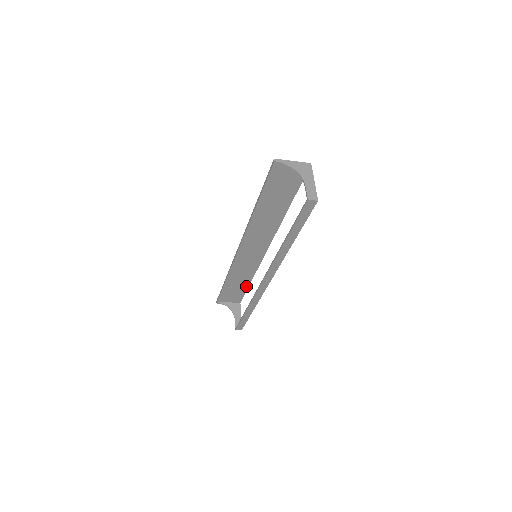
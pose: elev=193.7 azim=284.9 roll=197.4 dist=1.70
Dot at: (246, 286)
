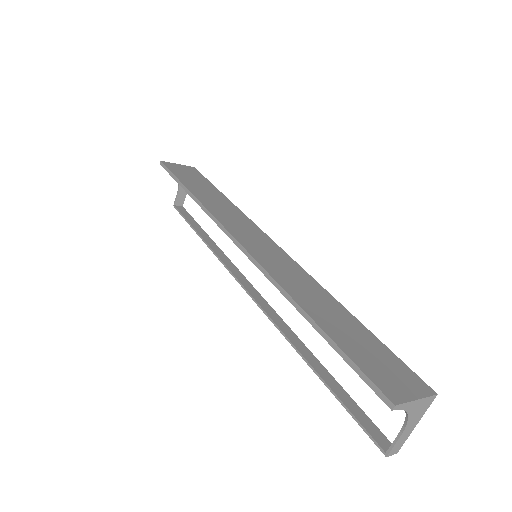
Dot at: (215, 191)
